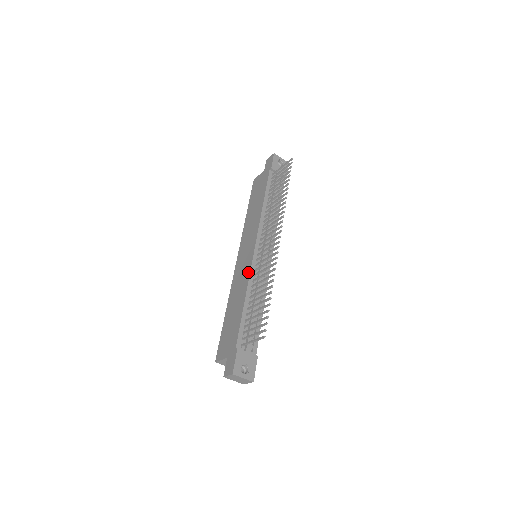
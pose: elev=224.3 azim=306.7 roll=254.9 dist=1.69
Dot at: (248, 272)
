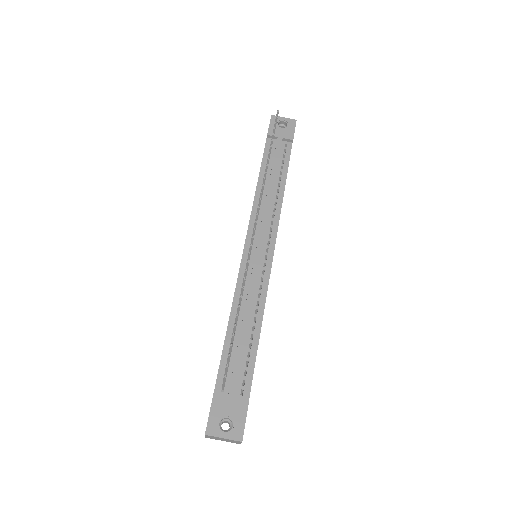
Dot at: occluded
